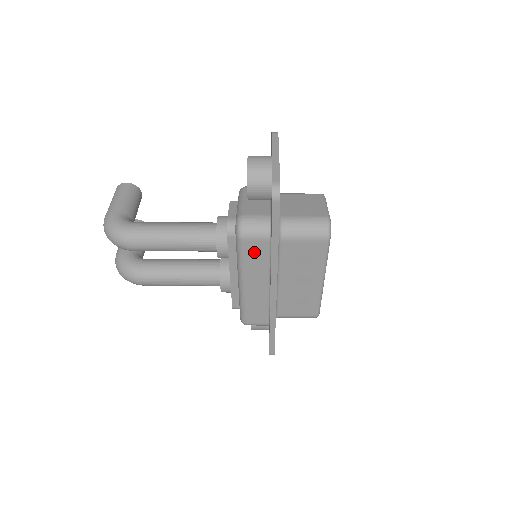
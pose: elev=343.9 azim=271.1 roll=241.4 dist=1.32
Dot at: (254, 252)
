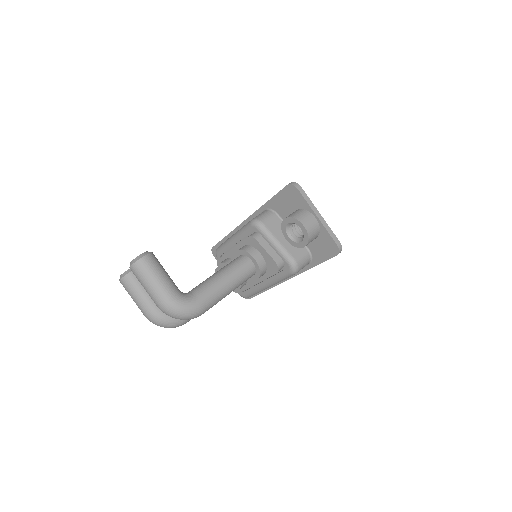
Dot at: occluded
